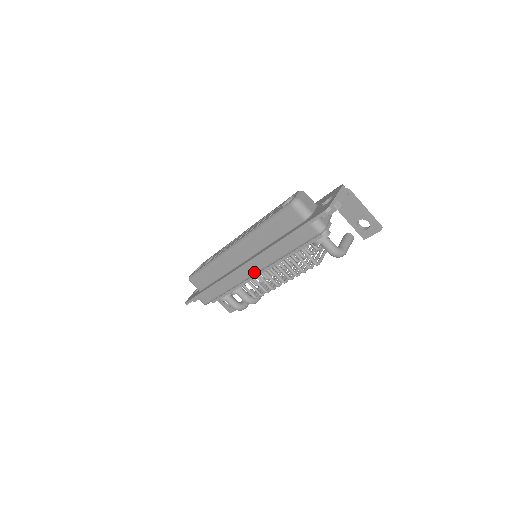
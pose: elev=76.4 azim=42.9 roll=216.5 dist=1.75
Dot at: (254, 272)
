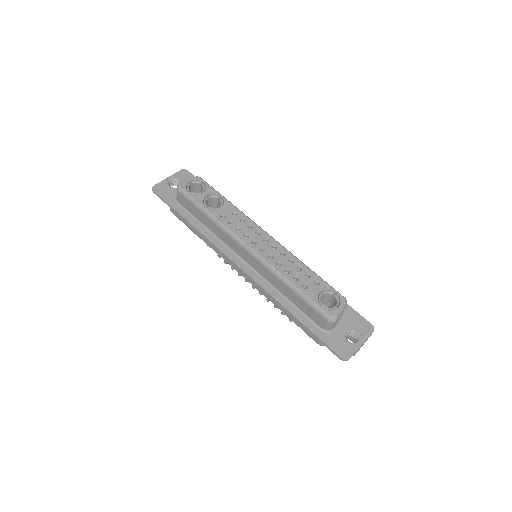
Dot at: (242, 275)
